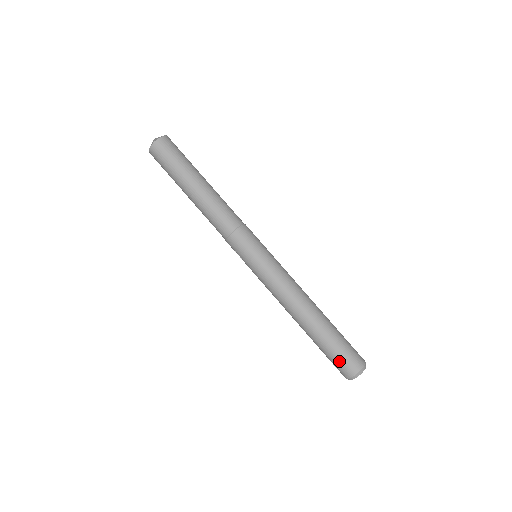
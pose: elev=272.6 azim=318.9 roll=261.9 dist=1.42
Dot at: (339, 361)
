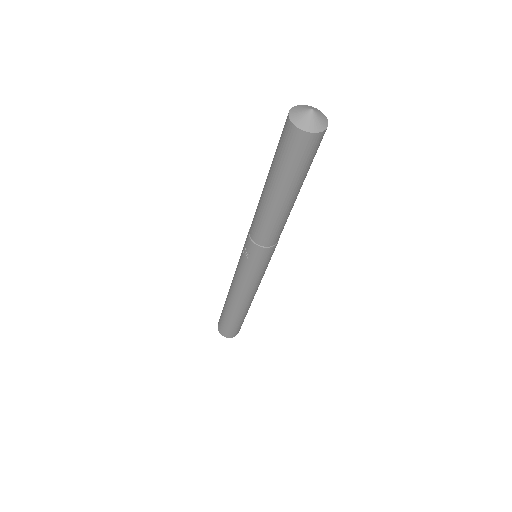
Dot at: (232, 331)
